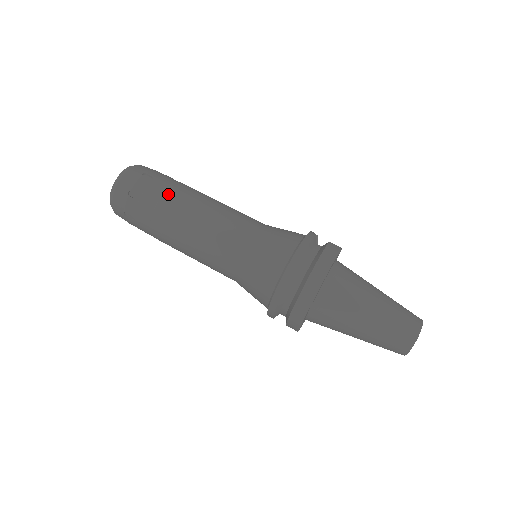
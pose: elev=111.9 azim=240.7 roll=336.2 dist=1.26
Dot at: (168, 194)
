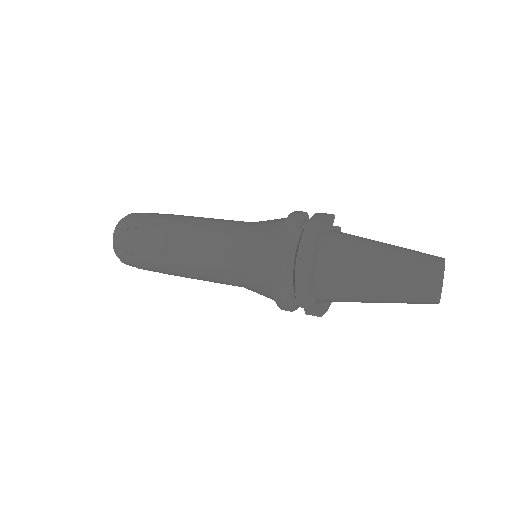
Dot at: (163, 219)
